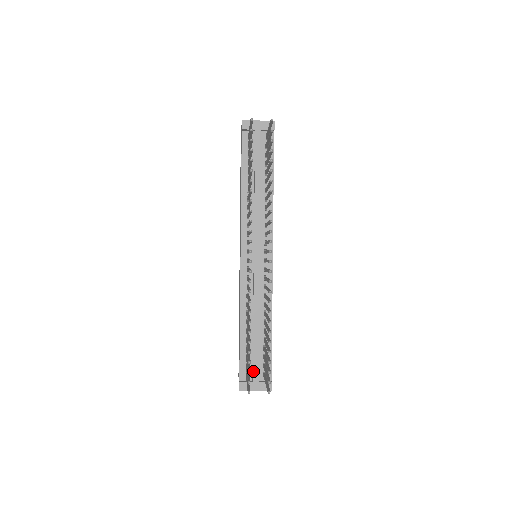
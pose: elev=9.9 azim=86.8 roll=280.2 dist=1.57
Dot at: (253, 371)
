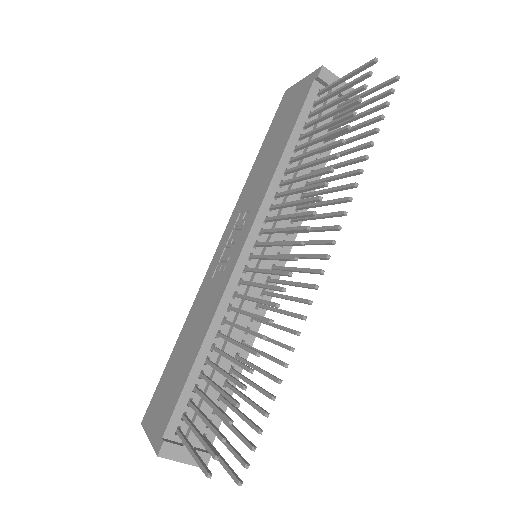
Dot at: occluded
